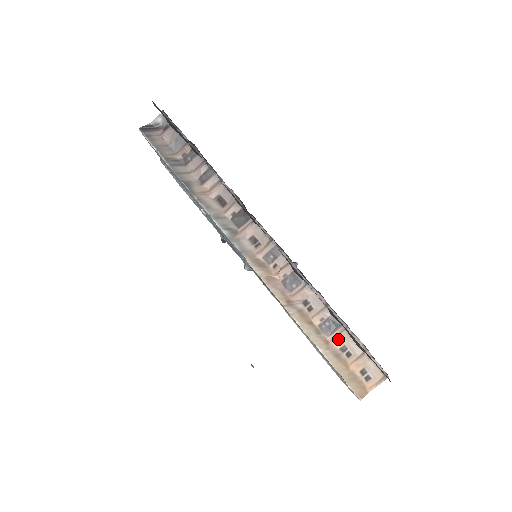
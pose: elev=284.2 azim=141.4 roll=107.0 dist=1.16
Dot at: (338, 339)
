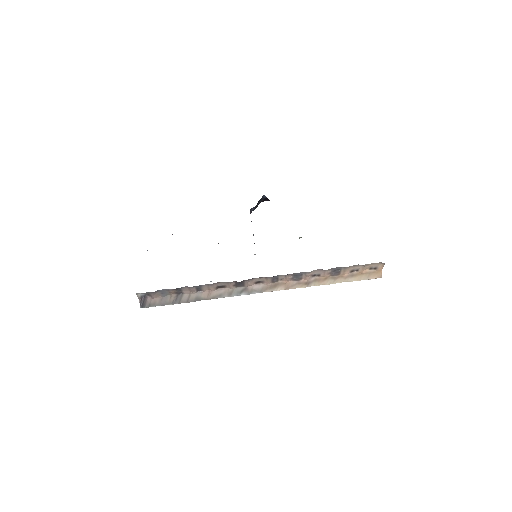
Dot at: (345, 272)
